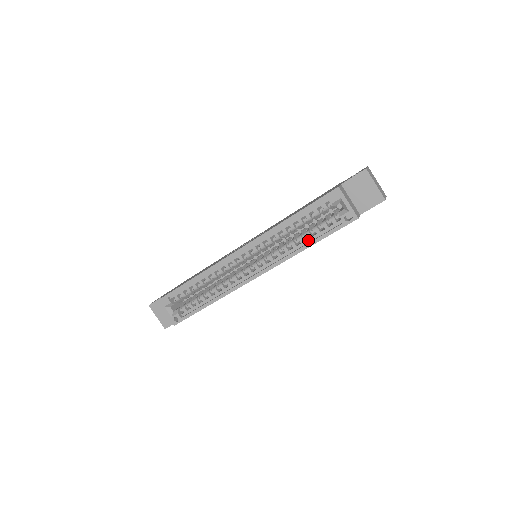
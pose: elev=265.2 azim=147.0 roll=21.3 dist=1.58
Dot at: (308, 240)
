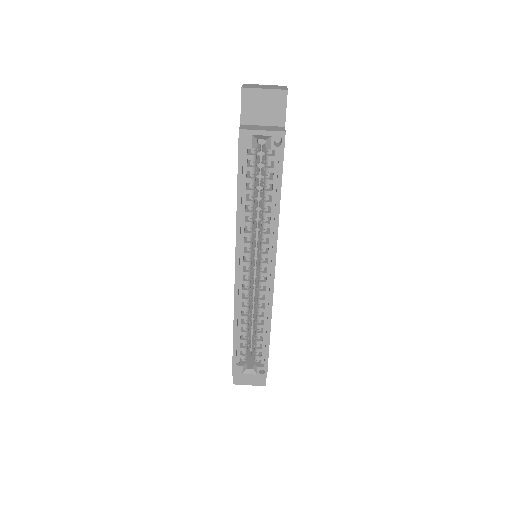
Dot at: (273, 197)
